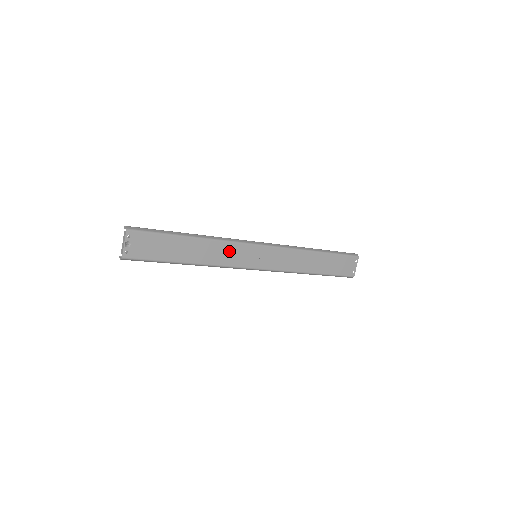
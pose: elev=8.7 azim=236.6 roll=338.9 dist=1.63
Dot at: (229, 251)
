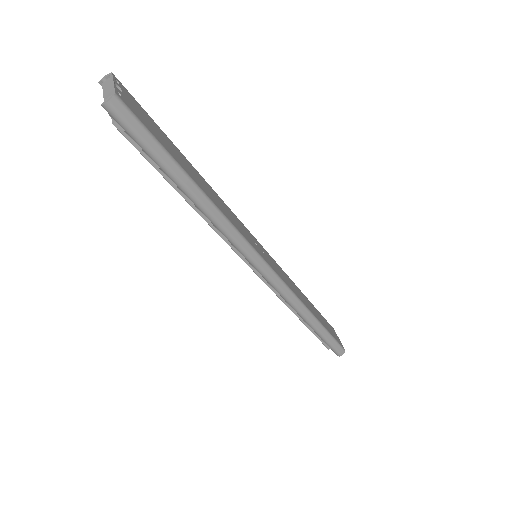
Dot at: (233, 217)
